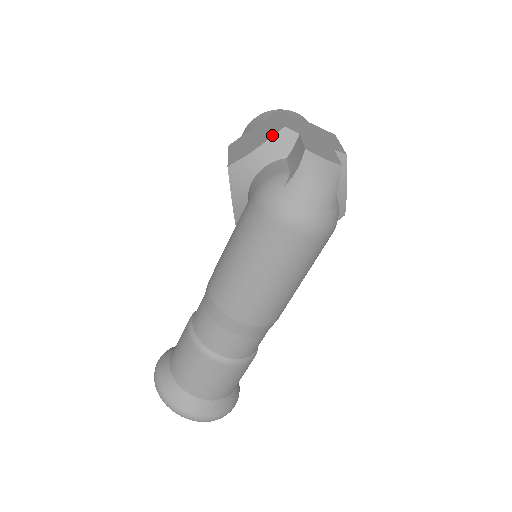
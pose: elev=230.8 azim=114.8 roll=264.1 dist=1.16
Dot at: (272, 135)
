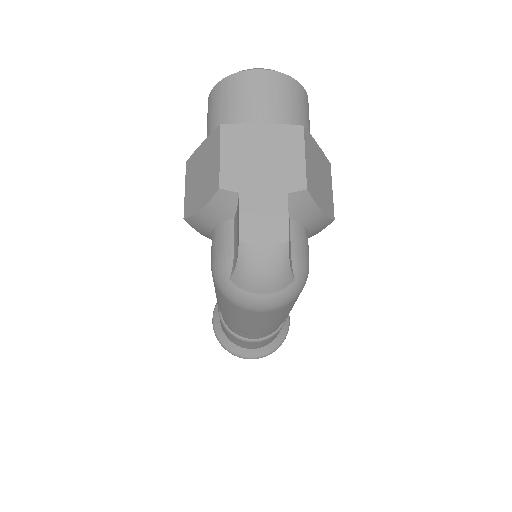
Dot at: (210, 196)
